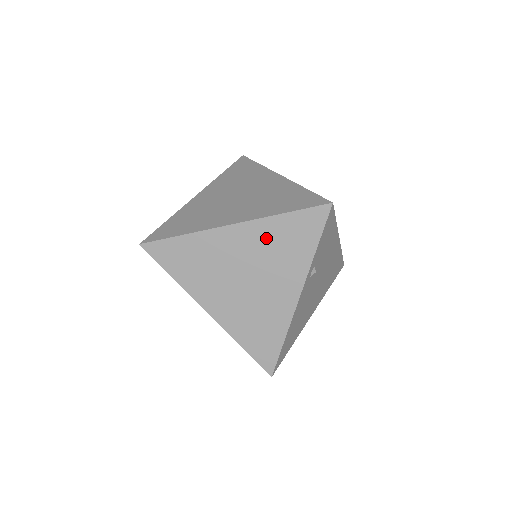
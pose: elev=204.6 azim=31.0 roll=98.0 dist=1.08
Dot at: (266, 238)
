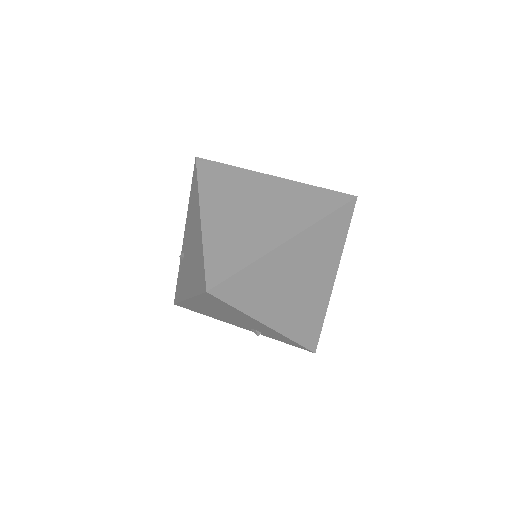
Dot at: (313, 242)
